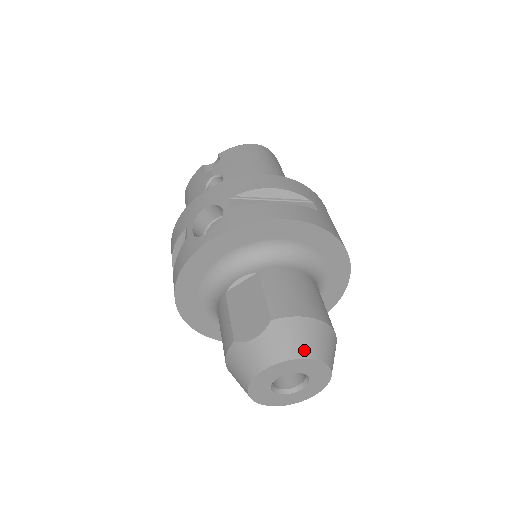
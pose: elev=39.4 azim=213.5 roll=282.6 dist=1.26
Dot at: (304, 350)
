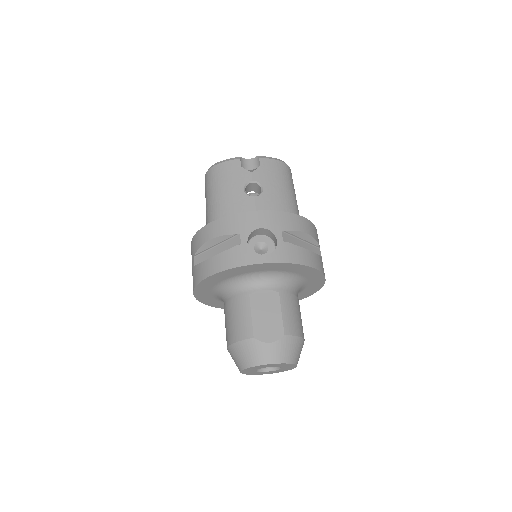
Dot at: (294, 358)
